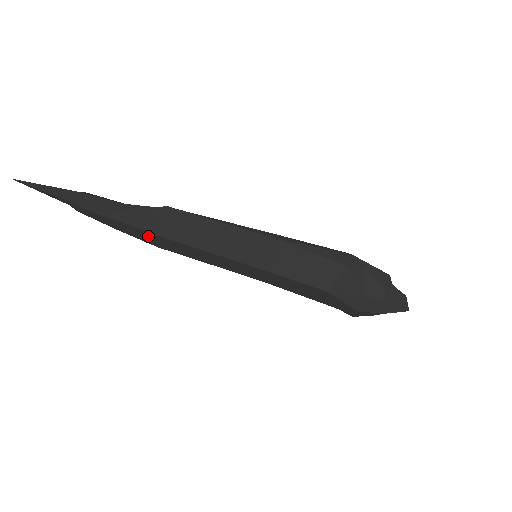
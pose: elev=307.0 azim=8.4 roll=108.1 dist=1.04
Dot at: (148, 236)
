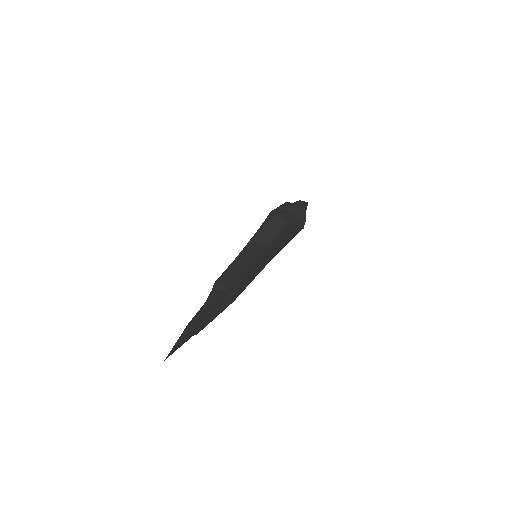
Dot at: (227, 297)
